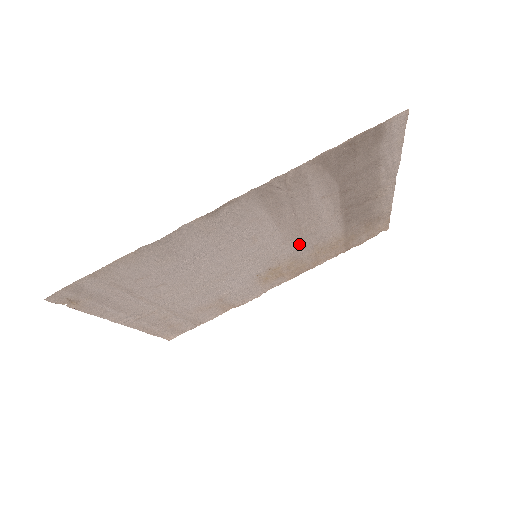
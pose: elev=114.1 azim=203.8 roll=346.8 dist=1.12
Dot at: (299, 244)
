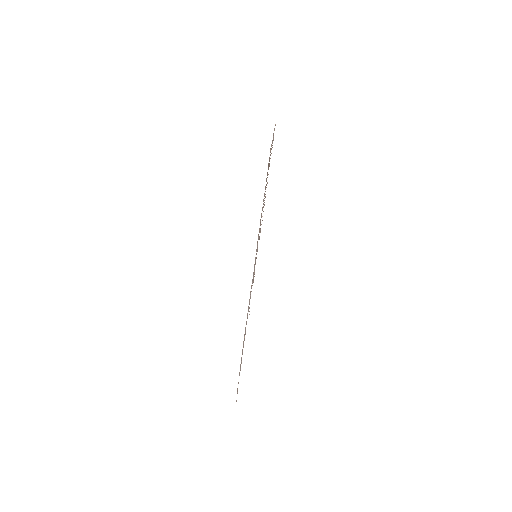
Dot at: occluded
